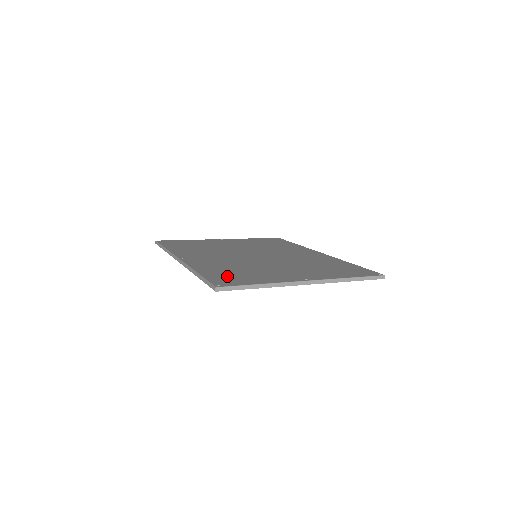
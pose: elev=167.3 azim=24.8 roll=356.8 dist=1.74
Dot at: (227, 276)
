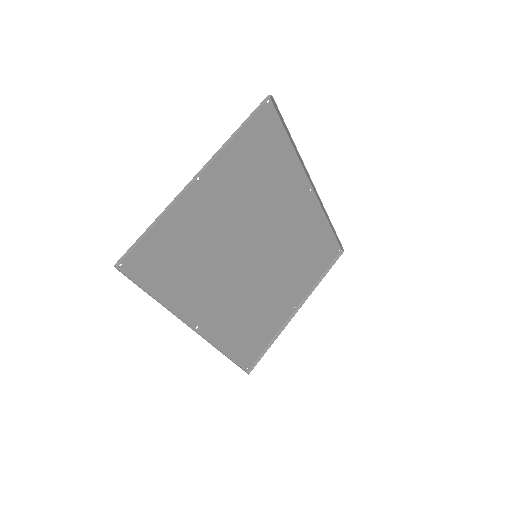
Dot at: (159, 265)
